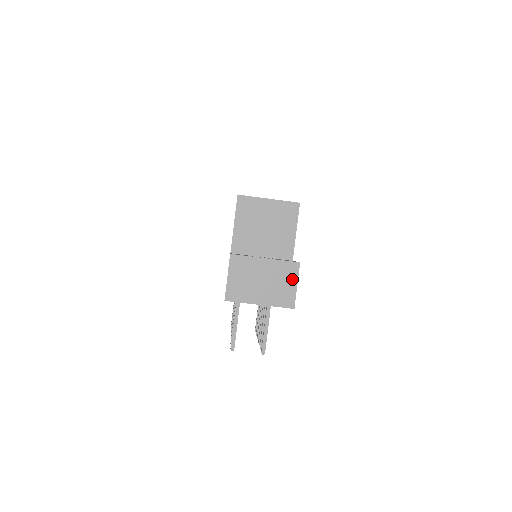
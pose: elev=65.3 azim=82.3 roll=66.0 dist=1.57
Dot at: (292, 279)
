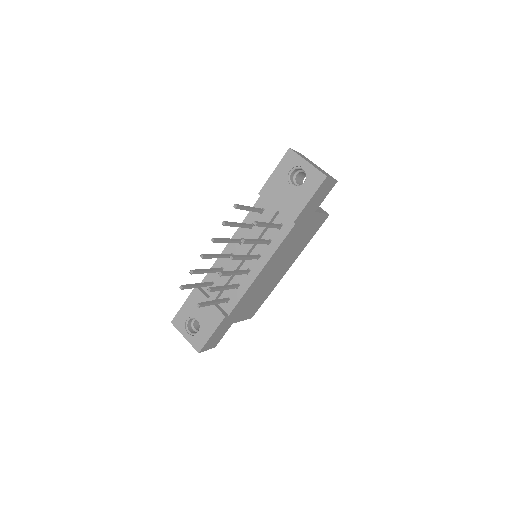
Dot at: (331, 177)
